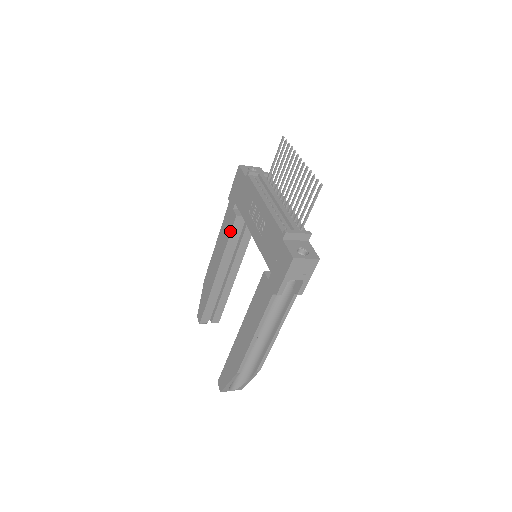
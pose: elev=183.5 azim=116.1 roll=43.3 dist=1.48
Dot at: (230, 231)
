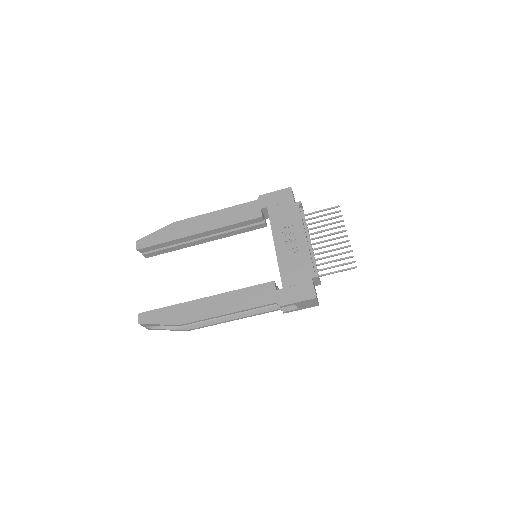
Dot at: (245, 220)
